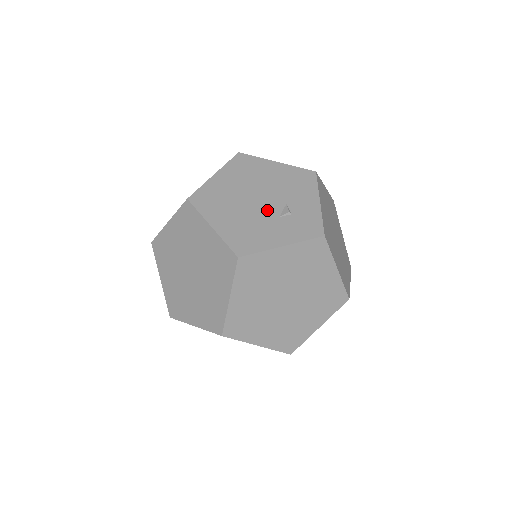
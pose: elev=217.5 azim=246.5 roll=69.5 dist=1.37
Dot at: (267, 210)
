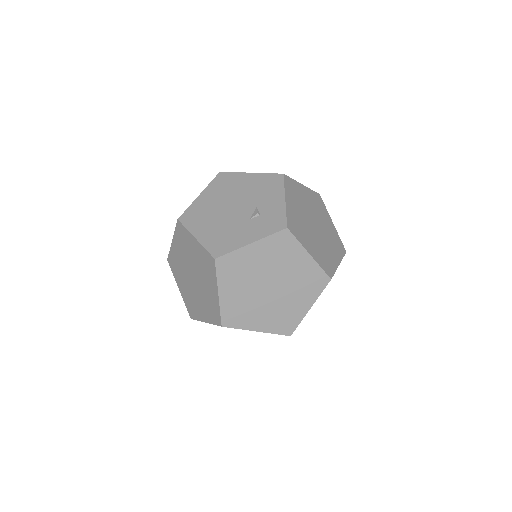
Dot at: (240, 215)
